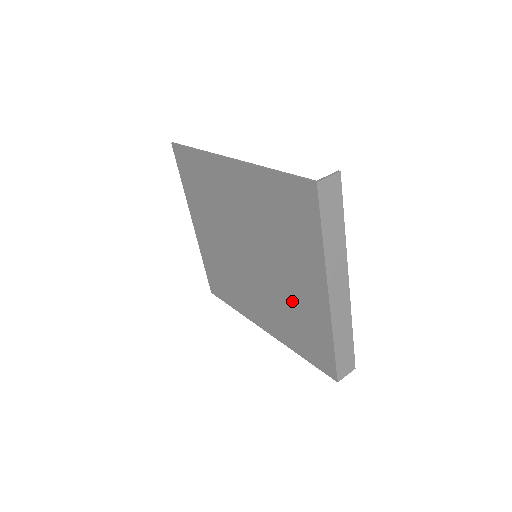
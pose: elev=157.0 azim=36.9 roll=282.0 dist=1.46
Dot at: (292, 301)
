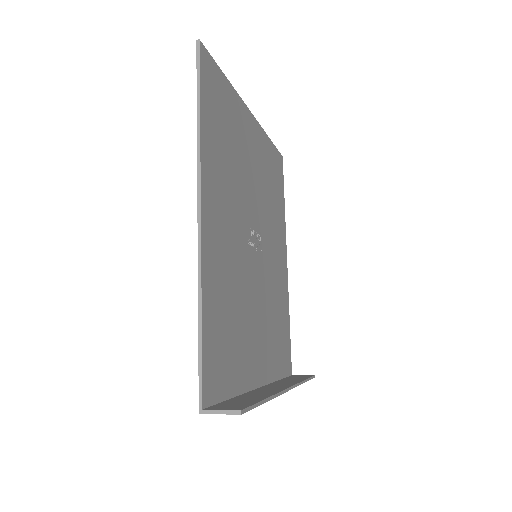
Dot at: occluded
